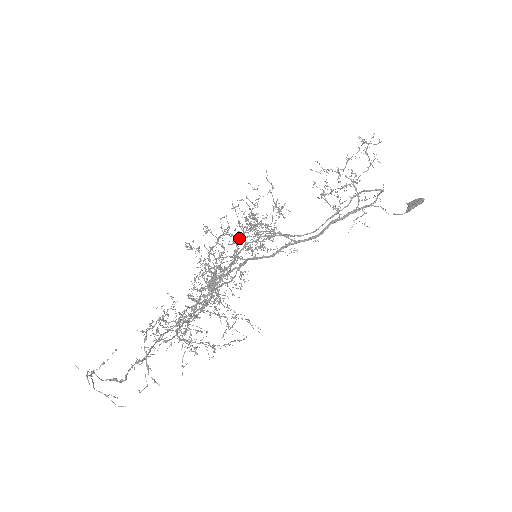
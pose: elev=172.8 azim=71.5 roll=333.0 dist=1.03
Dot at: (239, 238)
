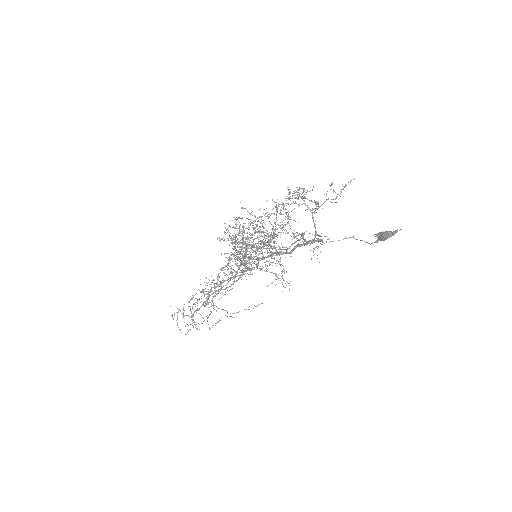
Dot at: occluded
